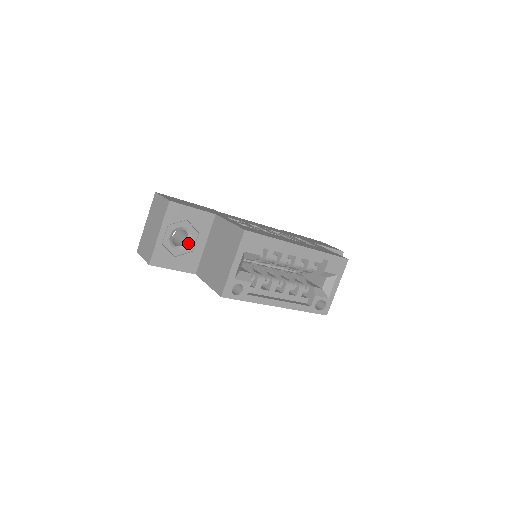
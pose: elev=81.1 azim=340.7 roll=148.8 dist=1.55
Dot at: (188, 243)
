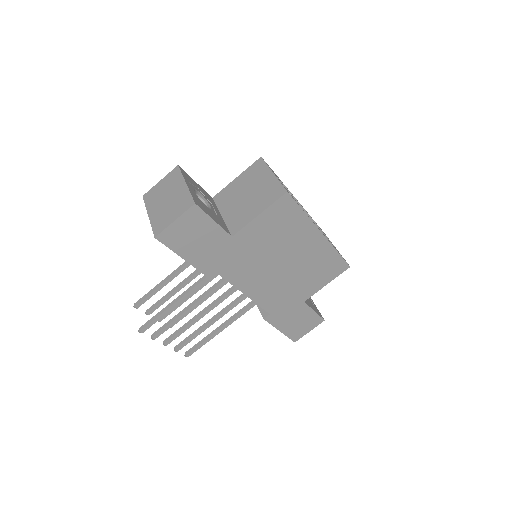
Dot at: (209, 207)
